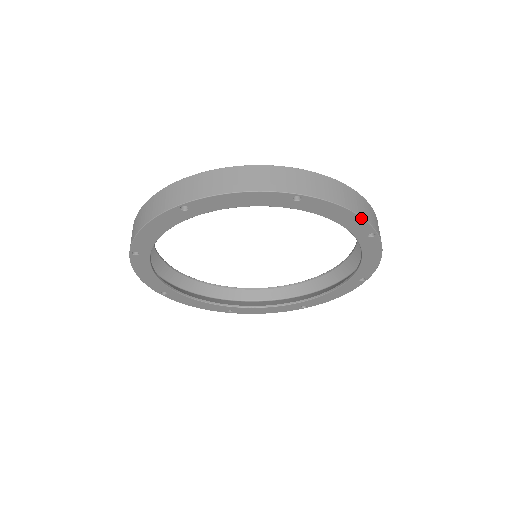
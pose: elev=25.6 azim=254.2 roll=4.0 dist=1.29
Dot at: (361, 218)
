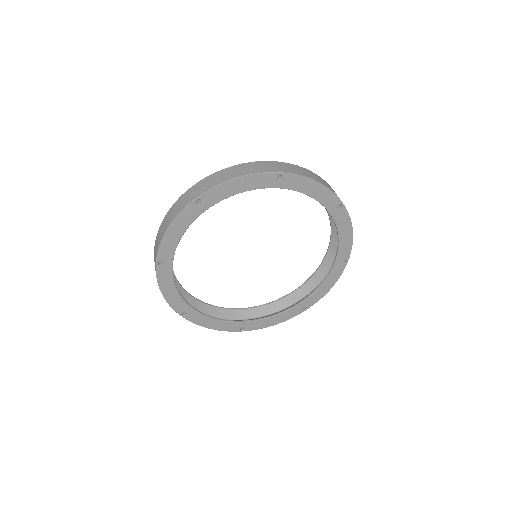
Dot at: (252, 175)
